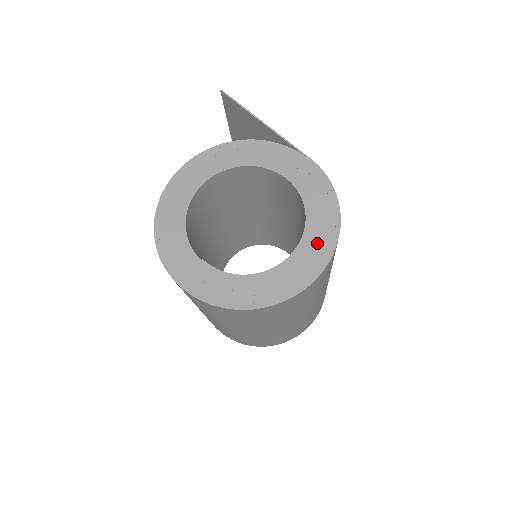
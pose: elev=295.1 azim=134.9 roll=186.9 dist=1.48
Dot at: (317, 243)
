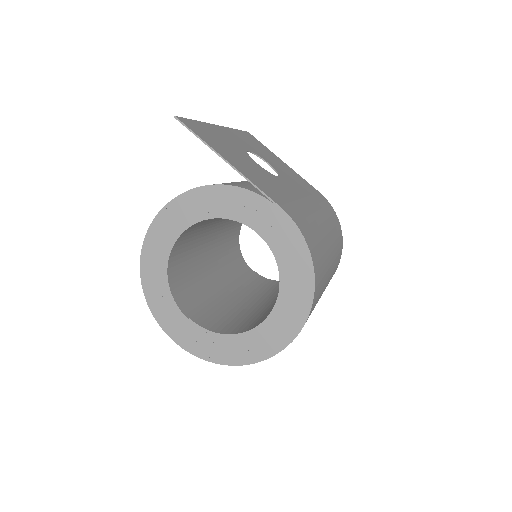
Dot at: (292, 306)
